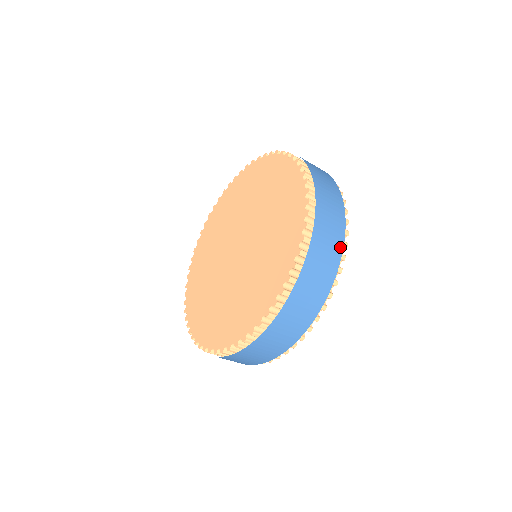
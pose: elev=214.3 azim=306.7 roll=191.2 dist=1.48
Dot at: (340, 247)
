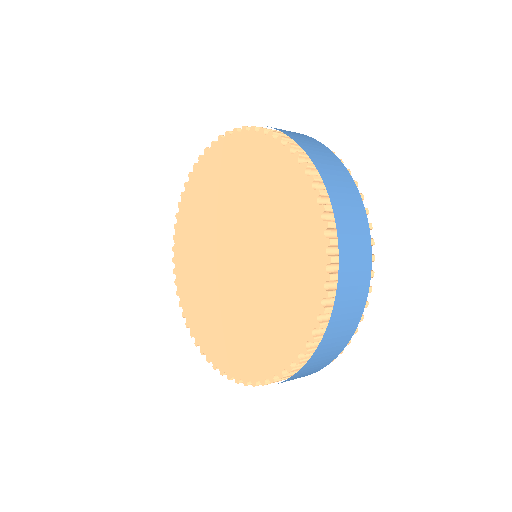
Dot at: occluded
